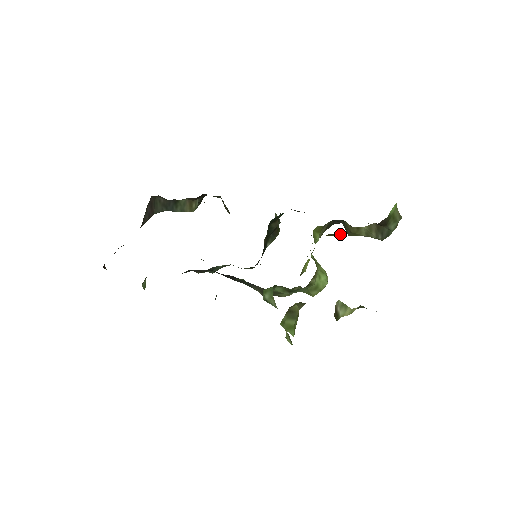
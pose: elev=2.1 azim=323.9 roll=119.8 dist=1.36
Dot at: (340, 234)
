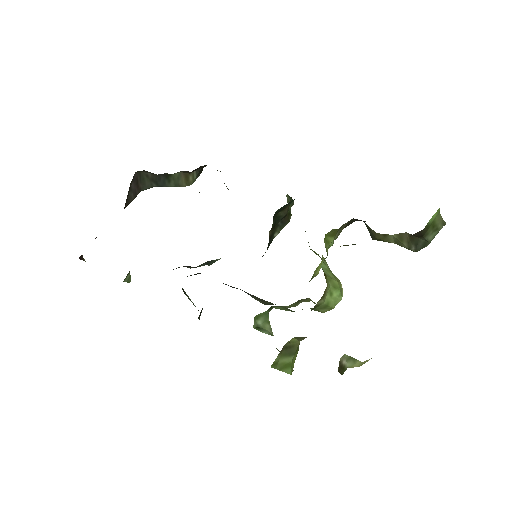
Dot at: occluded
